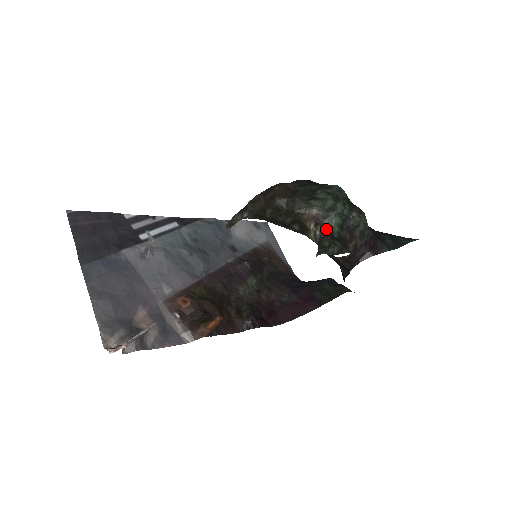
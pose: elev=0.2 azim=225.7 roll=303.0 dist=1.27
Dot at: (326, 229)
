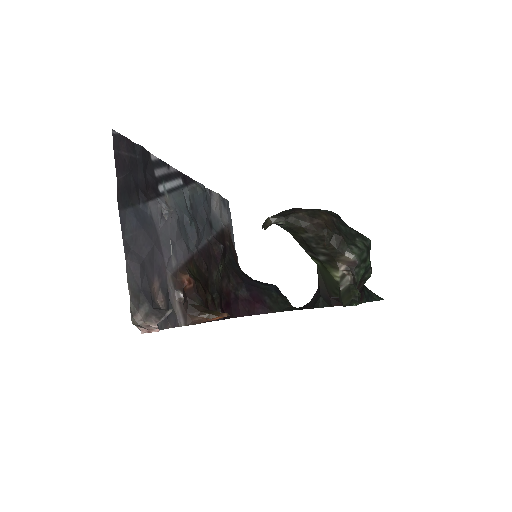
Dot at: (355, 277)
